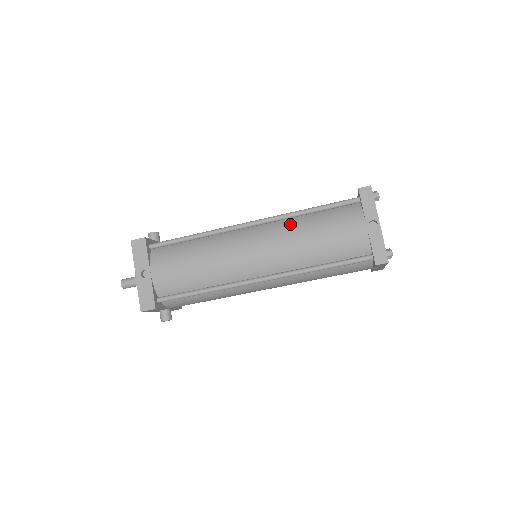
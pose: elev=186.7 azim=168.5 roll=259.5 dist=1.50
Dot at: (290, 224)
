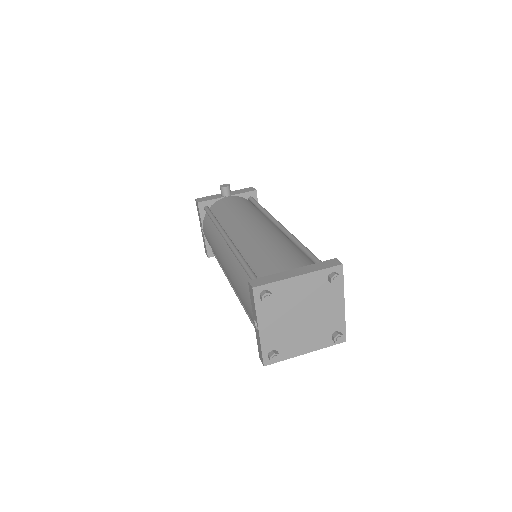
Dot at: (235, 264)
